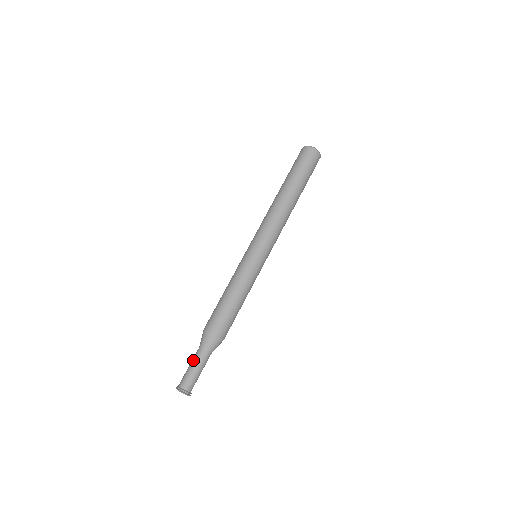
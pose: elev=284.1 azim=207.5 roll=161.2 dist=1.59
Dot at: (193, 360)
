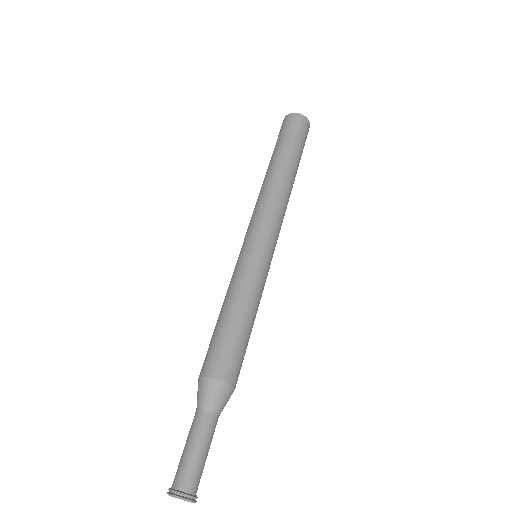
Dot at: (188, 434)
